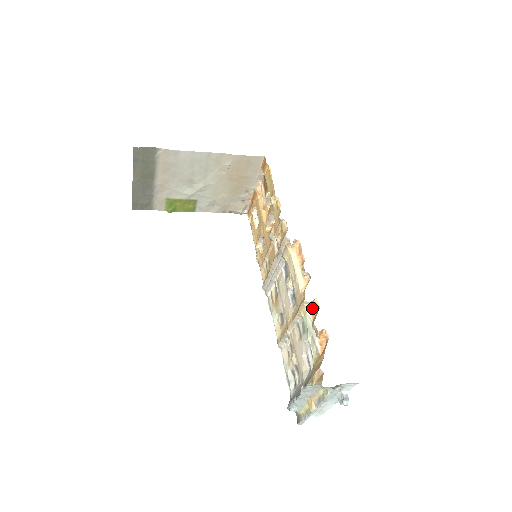
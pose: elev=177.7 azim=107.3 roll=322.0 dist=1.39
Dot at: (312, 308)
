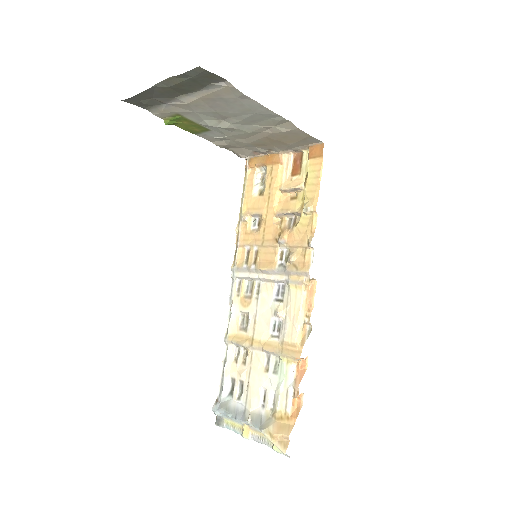
Dot at: (299, 362)
